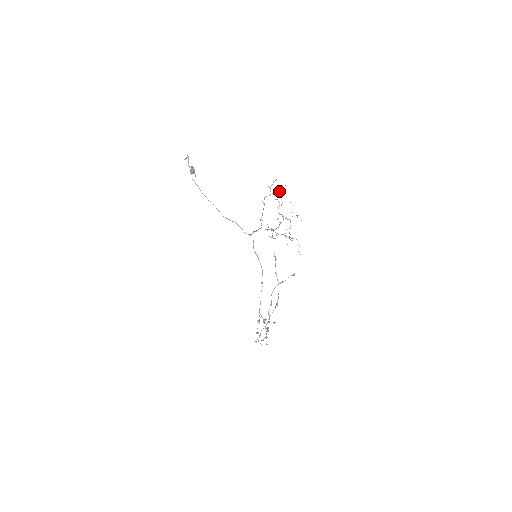
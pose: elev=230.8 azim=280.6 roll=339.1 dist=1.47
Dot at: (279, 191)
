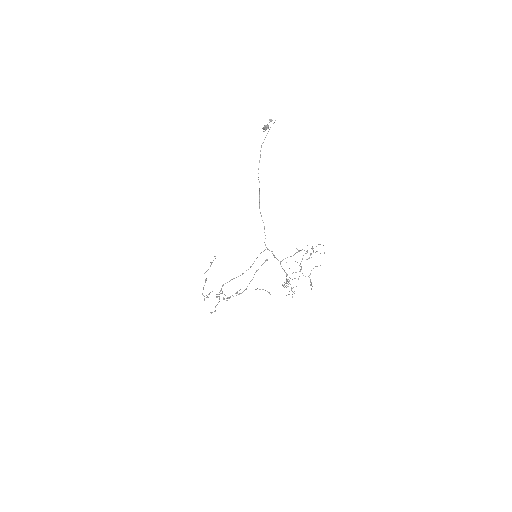
Dot at: occluded
